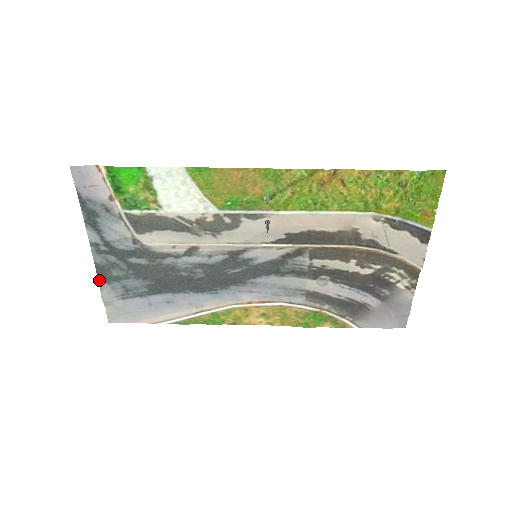
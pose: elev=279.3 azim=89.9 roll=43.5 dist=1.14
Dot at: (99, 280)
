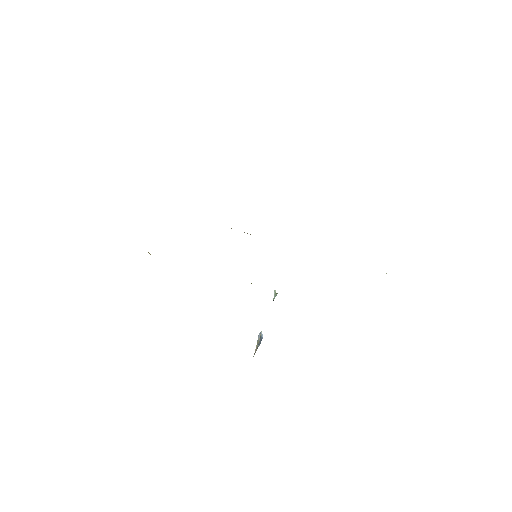
Dot at: occluded
